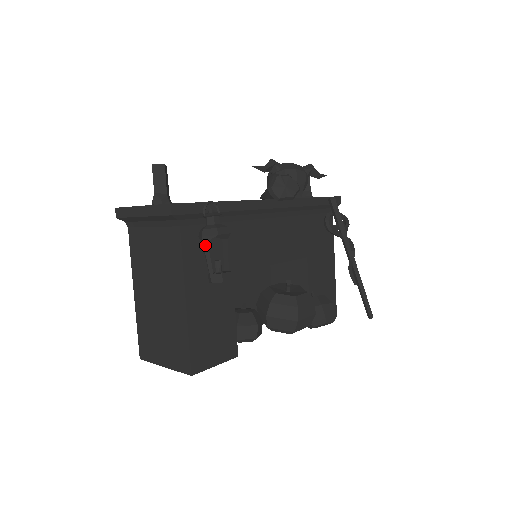
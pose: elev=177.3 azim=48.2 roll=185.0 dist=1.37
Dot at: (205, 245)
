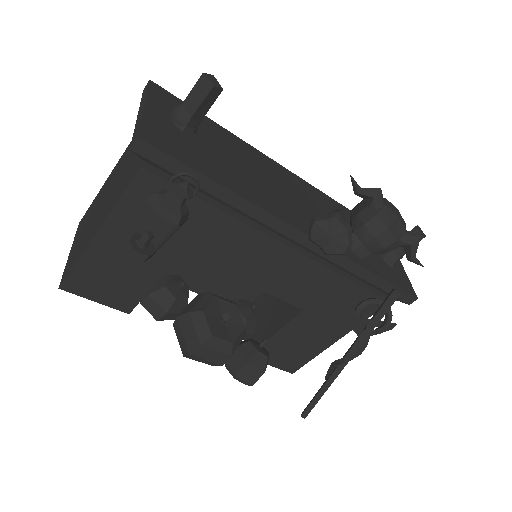
Dot at: (143, 209)
